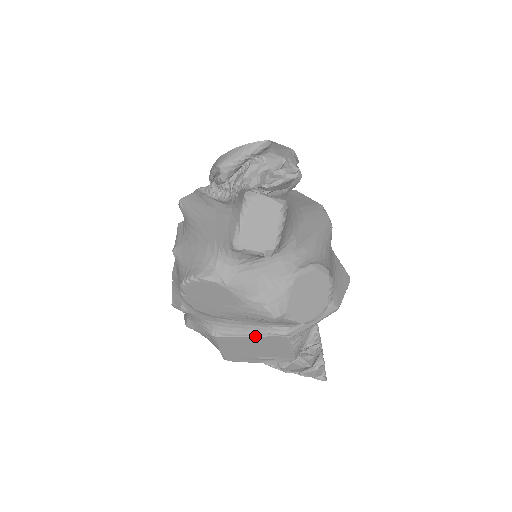
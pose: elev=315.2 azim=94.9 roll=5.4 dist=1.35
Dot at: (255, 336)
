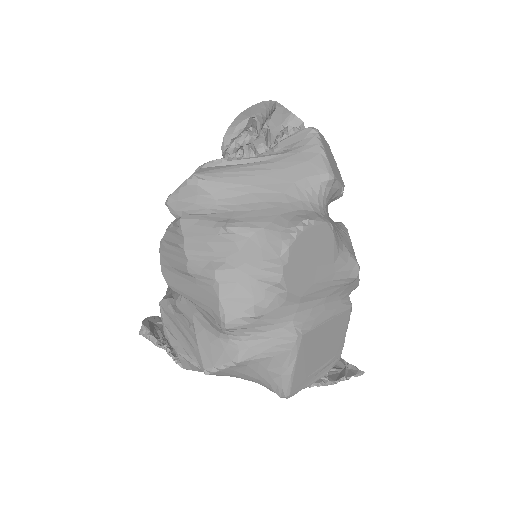
Dot at: (332, 318)
